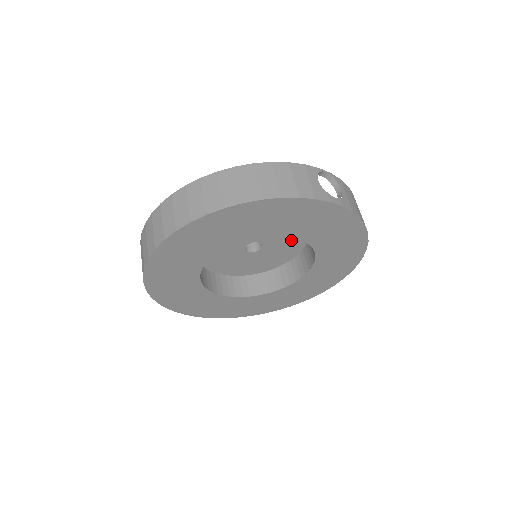
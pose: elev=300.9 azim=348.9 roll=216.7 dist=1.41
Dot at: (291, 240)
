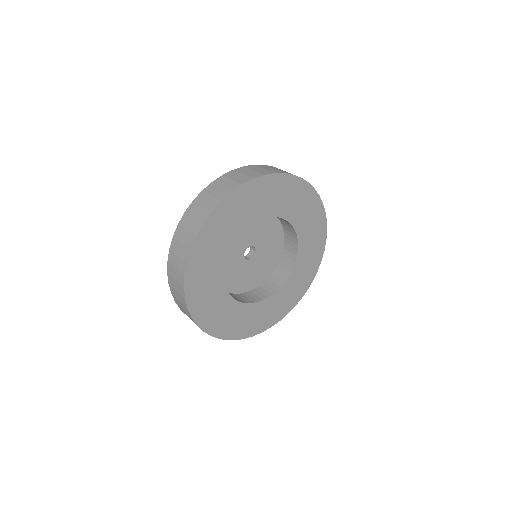
Dot at: (271, 257)
